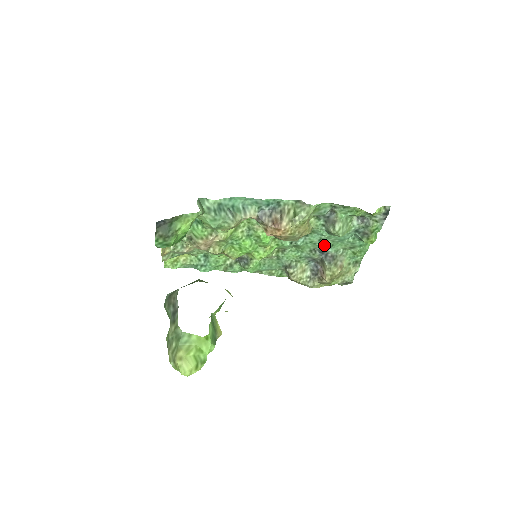
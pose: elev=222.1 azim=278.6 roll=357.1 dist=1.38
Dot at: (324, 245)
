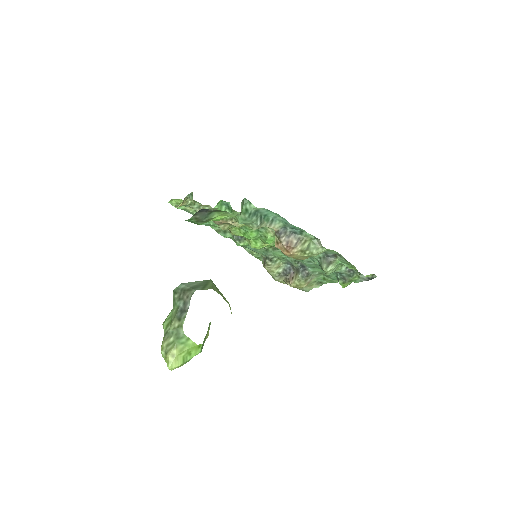
Dot at: (308, 265)
